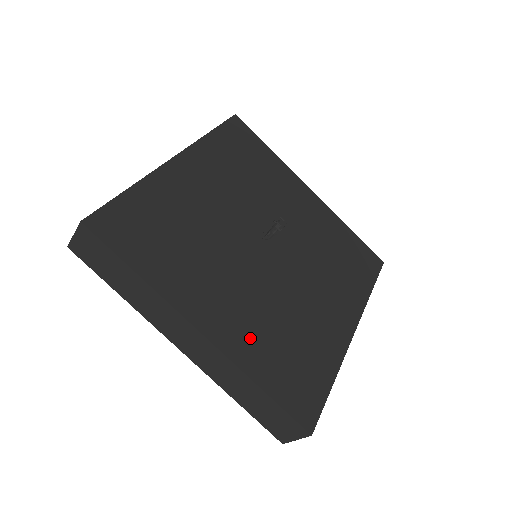
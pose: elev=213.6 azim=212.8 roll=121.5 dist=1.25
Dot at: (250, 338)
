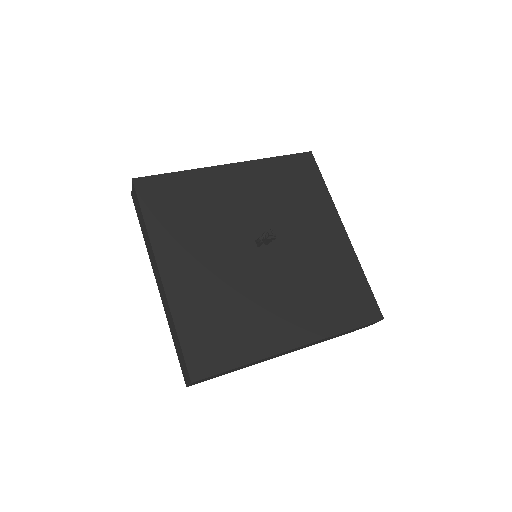
Dot at: (194, 297)
